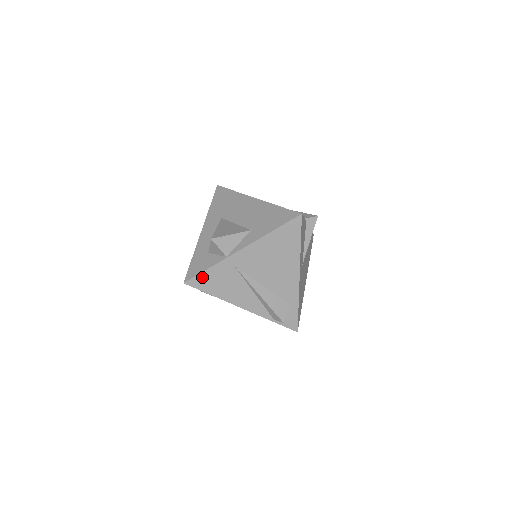
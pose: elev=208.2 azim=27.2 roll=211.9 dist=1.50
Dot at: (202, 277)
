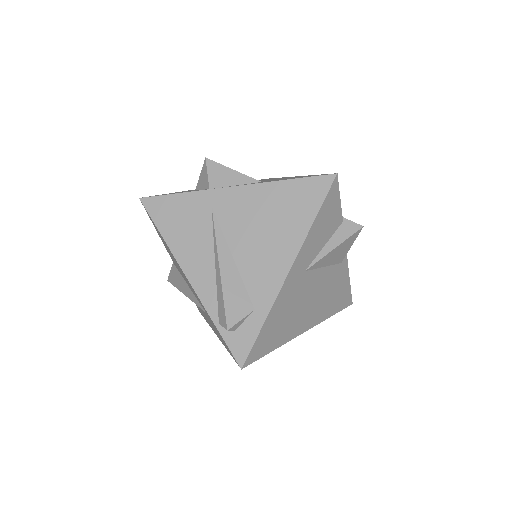
Dot at: (165, 201)
